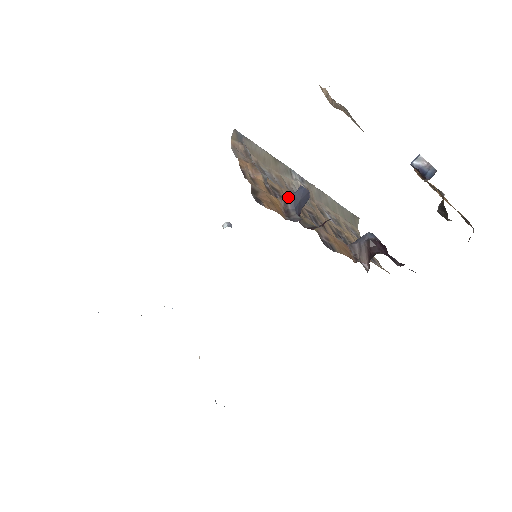
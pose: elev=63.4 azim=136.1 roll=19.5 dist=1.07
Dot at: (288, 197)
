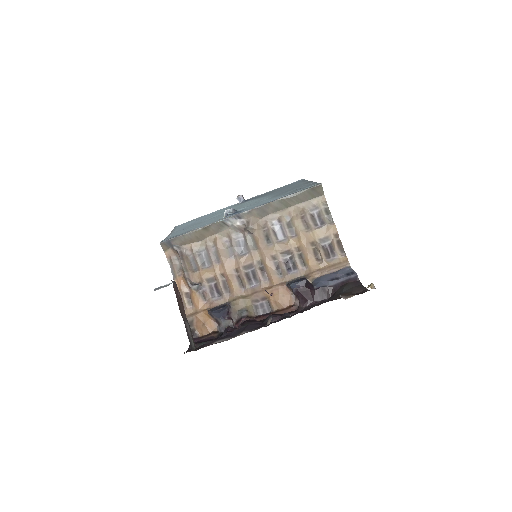
Dot at: (211, 314)
